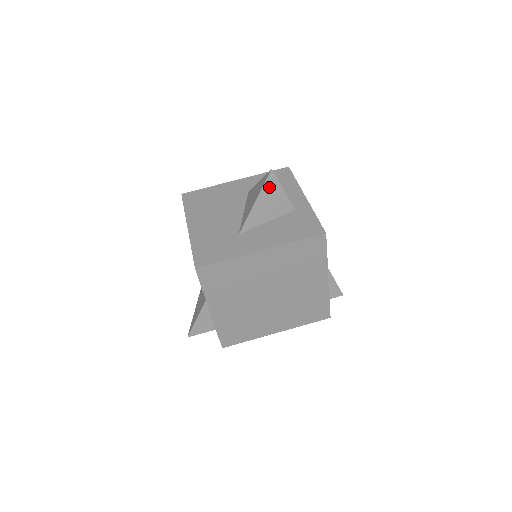
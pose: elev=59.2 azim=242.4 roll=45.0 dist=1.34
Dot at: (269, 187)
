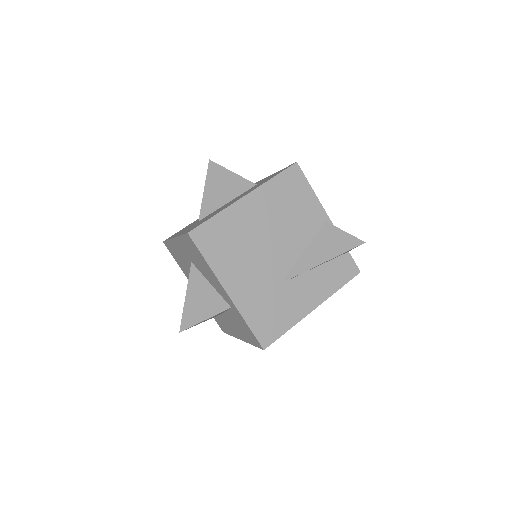
Dot at: occluded
